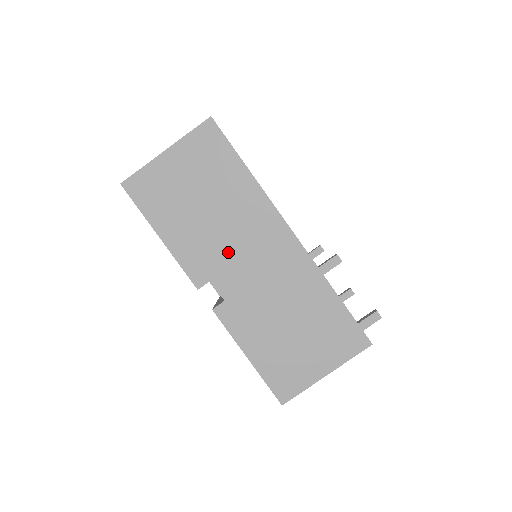
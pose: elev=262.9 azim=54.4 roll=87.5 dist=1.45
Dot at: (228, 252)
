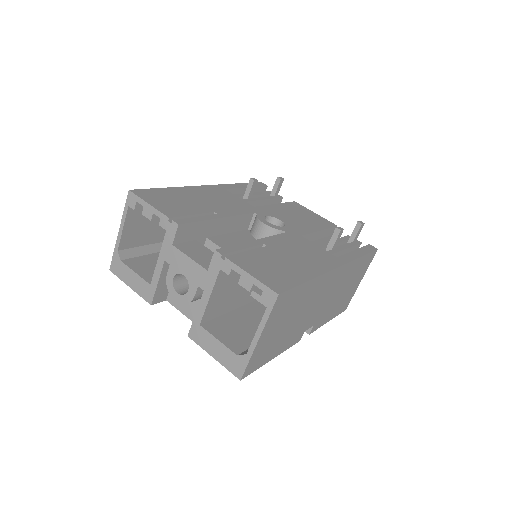
Dot at: (310, 314)
